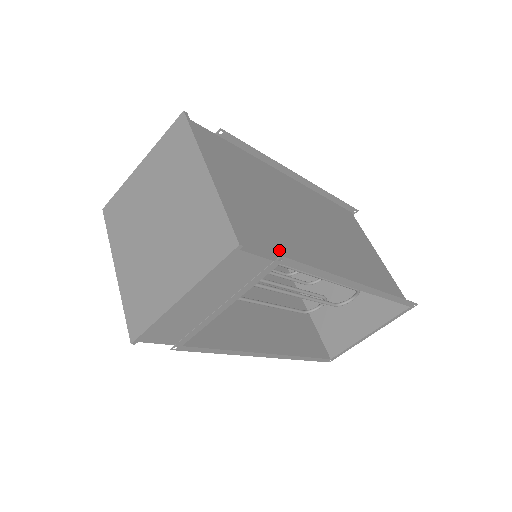
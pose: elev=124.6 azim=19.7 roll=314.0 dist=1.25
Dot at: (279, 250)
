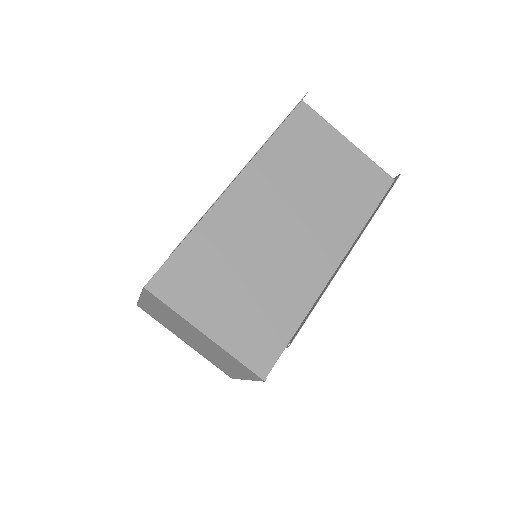
Dot at: (282, 326)
